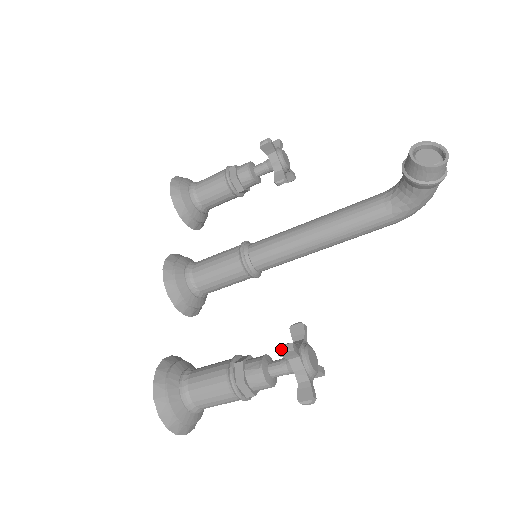
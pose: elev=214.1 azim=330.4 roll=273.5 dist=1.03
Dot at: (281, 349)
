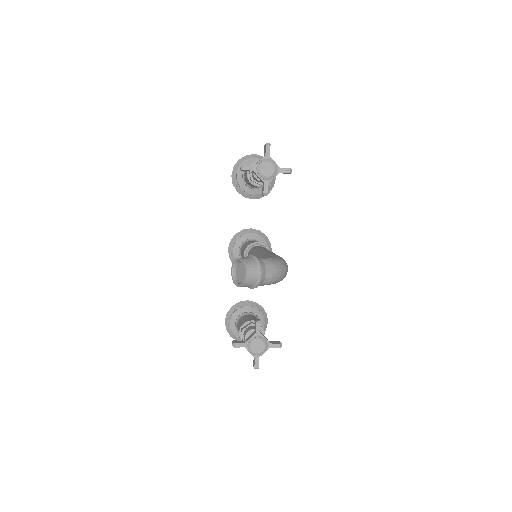
Dot at: (232, 344)
